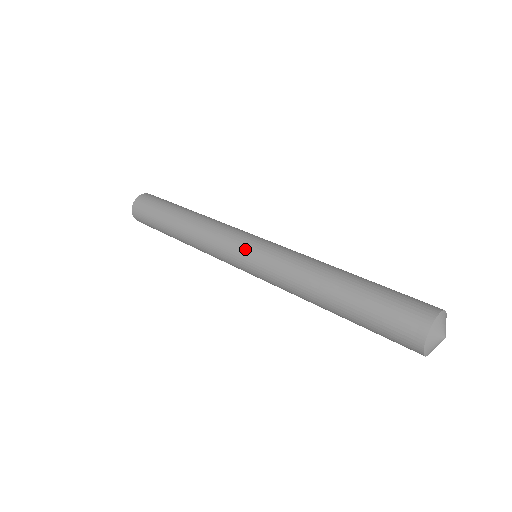
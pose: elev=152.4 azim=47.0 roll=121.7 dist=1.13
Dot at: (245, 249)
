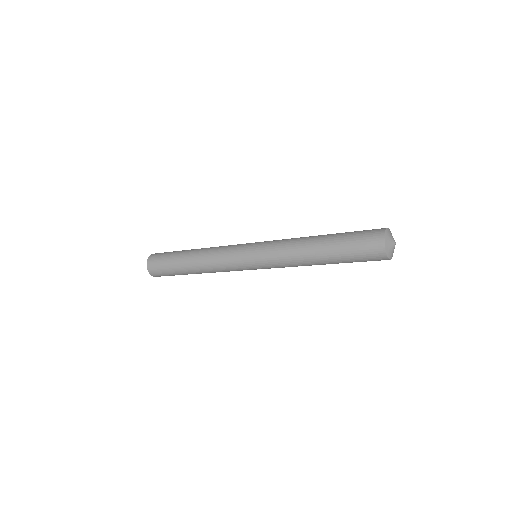
Dot at: (255, 242)
